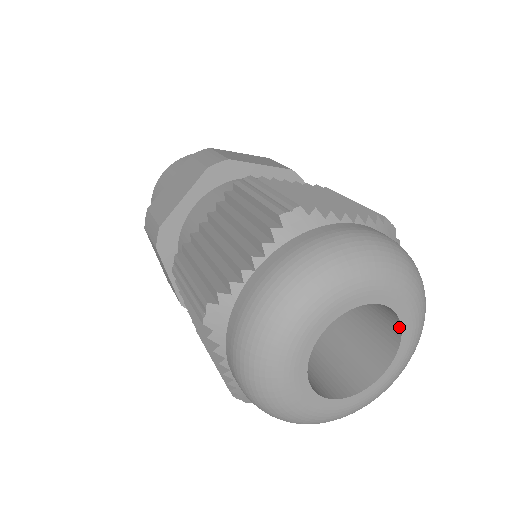
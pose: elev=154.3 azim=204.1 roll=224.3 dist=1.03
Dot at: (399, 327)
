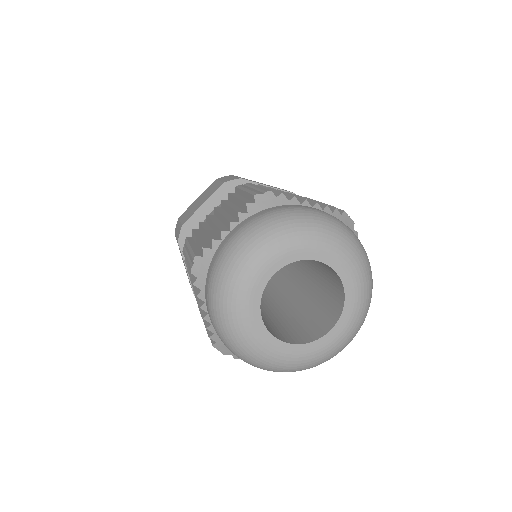
Dot at: occluded
